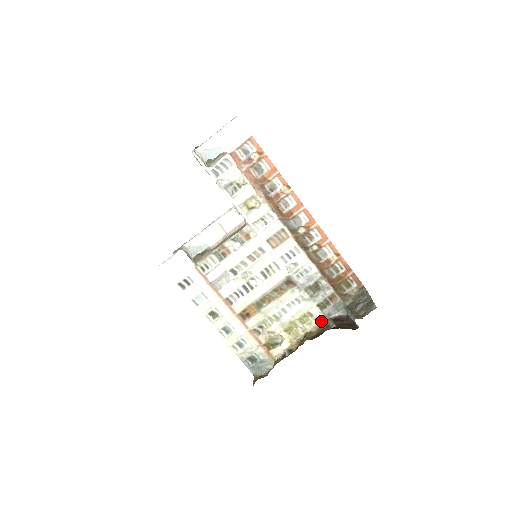
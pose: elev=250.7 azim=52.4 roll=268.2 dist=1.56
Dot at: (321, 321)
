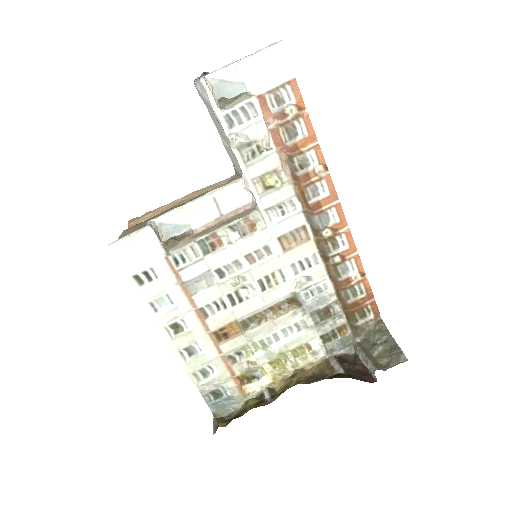
Dot at: (319, 357)
